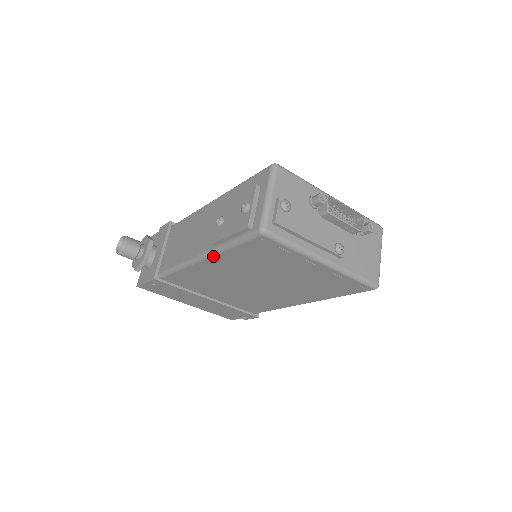
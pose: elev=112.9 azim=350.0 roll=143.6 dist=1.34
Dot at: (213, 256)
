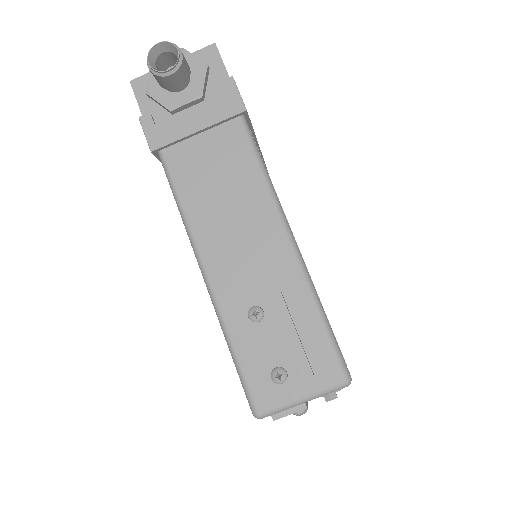
Dot at: (213, 304)
